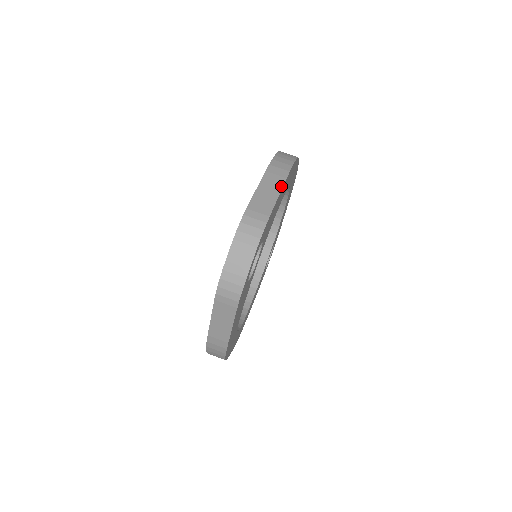
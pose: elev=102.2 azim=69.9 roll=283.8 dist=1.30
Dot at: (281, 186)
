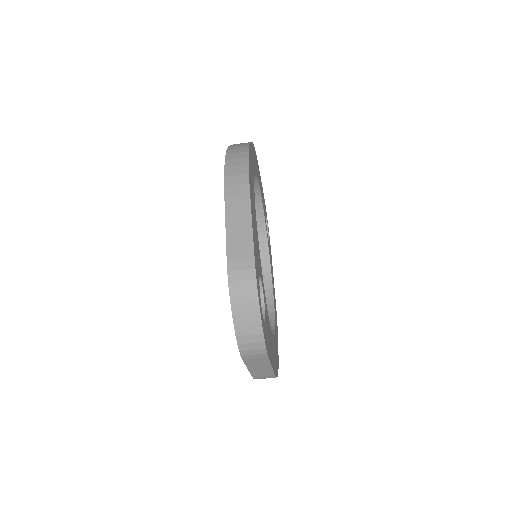
Dot at: (249, 210)
